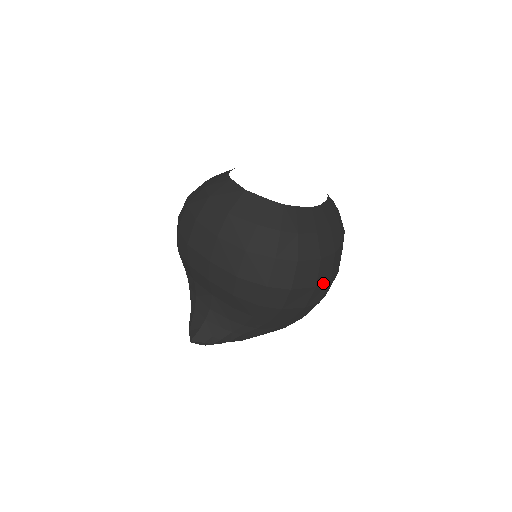
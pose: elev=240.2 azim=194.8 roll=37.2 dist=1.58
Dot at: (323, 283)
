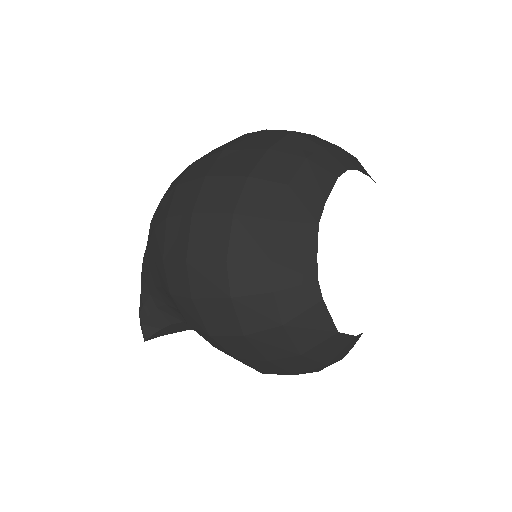
Dot at: occluded
